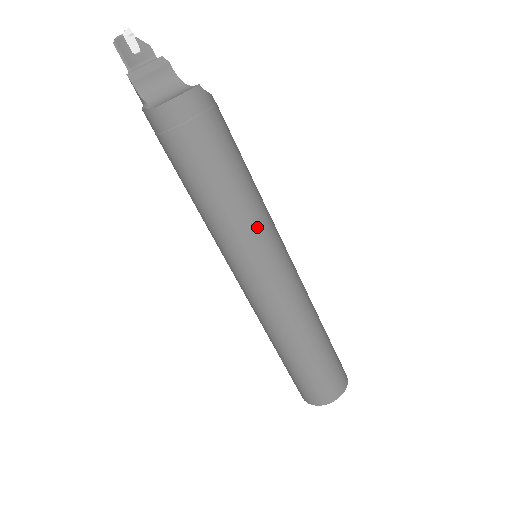
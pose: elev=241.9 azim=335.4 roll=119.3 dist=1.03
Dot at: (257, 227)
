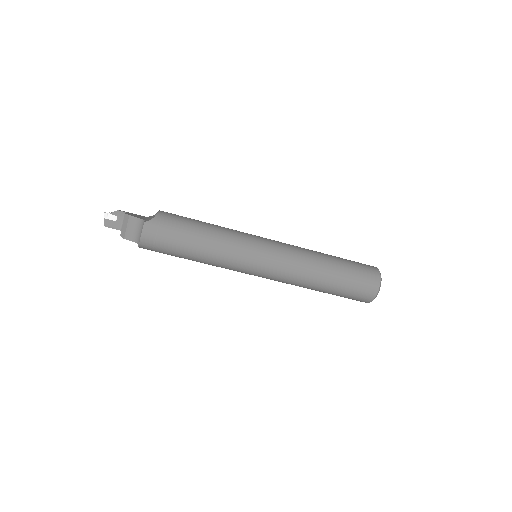
Dot at: (234, 254)
